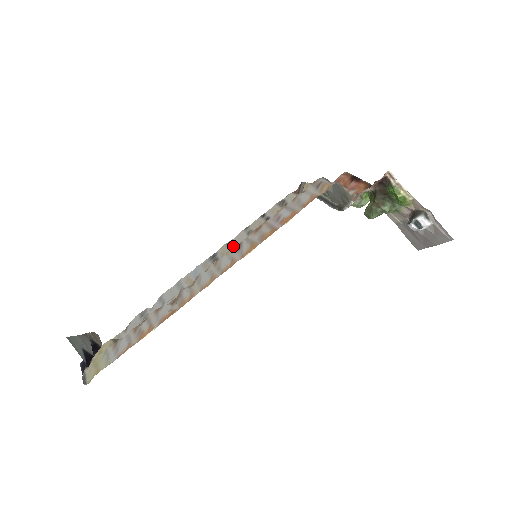
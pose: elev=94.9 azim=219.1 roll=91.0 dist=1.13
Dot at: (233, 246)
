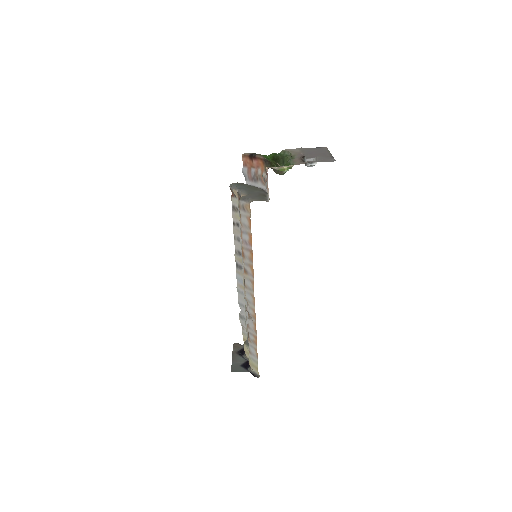
Dot at: (239, 253)
